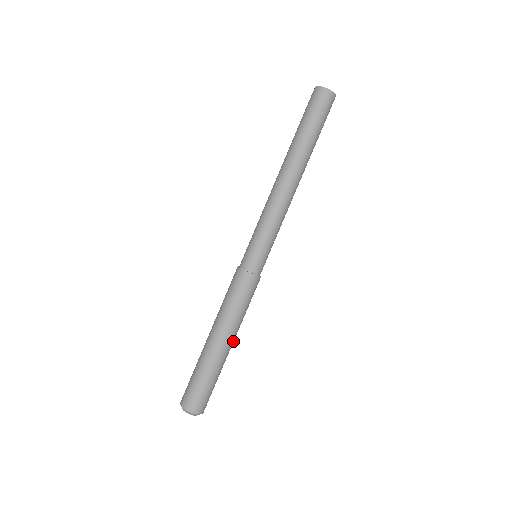
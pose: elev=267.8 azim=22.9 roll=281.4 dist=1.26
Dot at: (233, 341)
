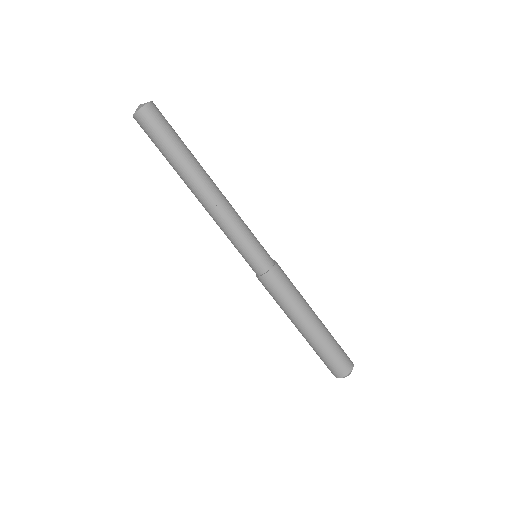
Dot at: (312, 317)
